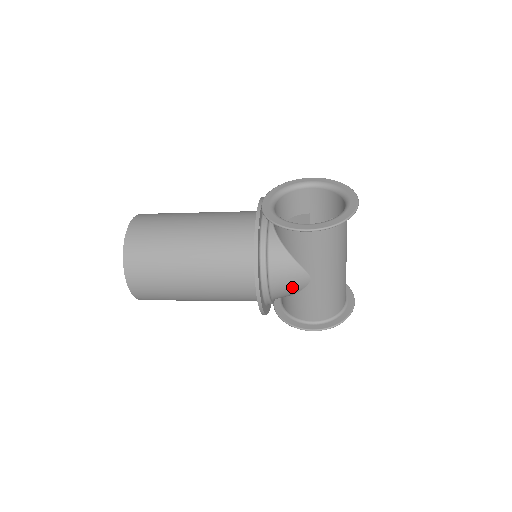
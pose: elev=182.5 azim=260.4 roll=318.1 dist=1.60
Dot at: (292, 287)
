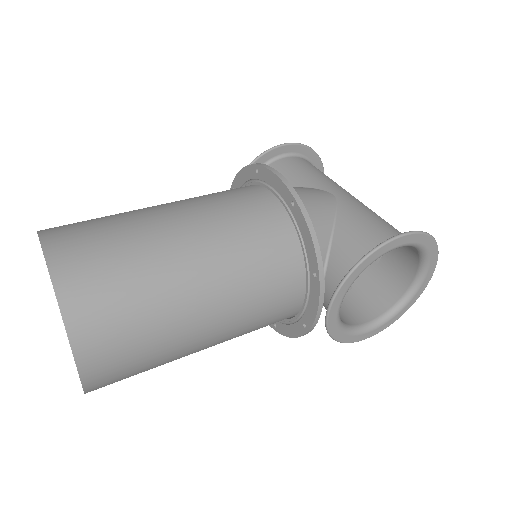
Dot at: occluded
